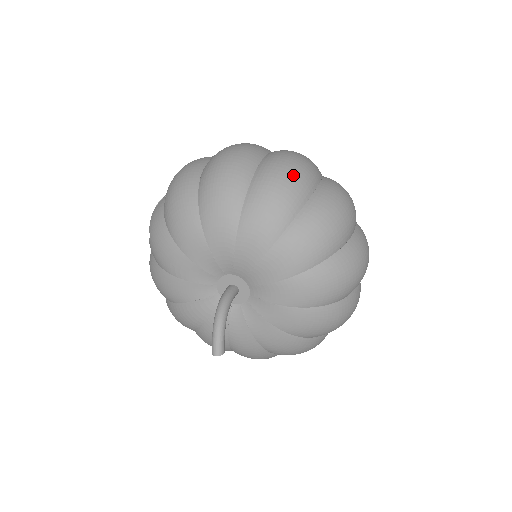
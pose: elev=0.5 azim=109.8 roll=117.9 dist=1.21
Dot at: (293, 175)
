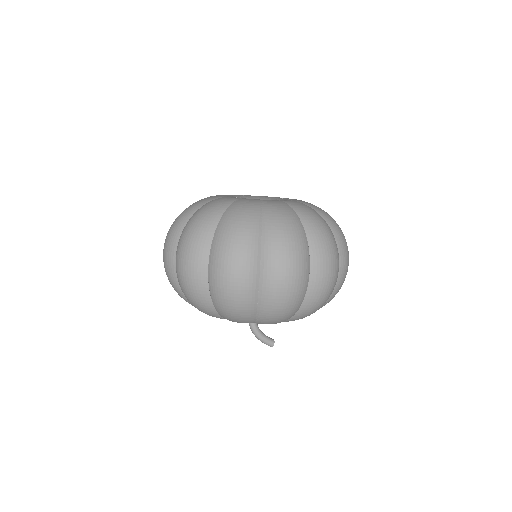
Dot at: (190, 290)
